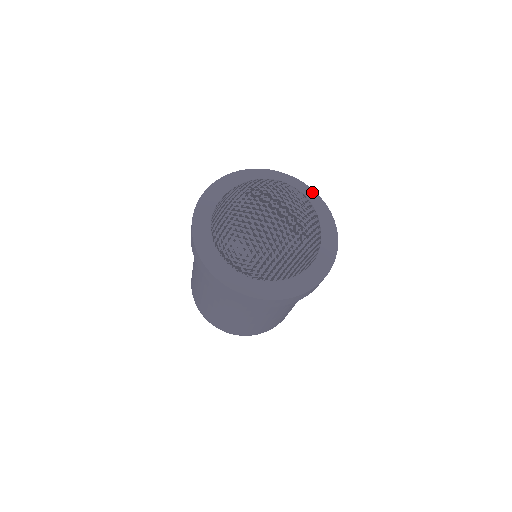
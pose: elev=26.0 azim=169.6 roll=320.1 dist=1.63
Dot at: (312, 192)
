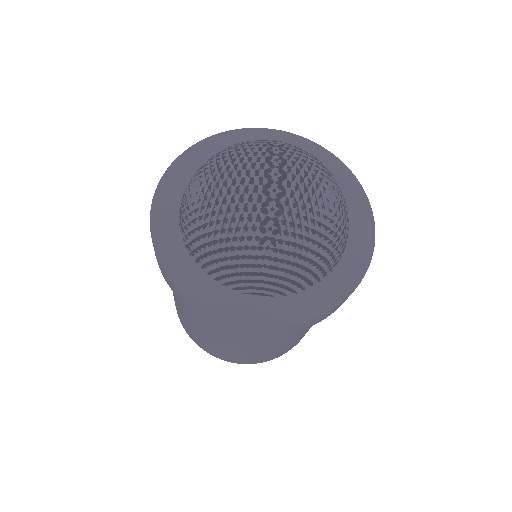
Dot at: (371, 237)
